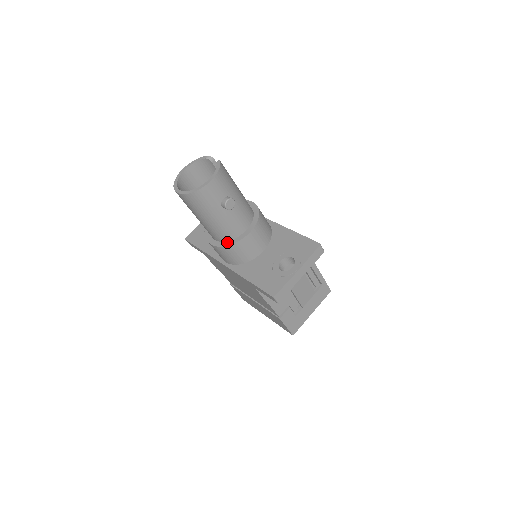
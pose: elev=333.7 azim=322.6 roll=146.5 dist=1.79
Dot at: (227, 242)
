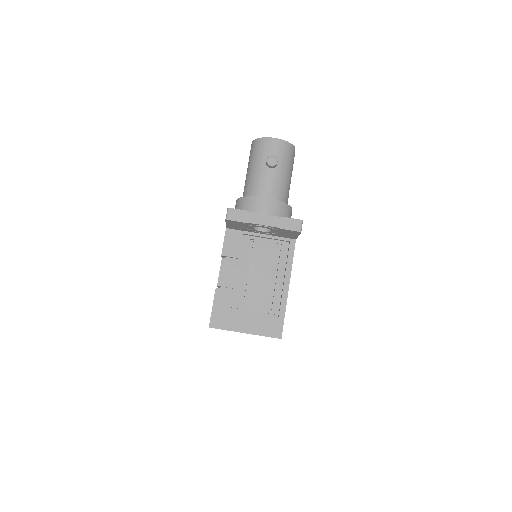
Dot at: occluded
